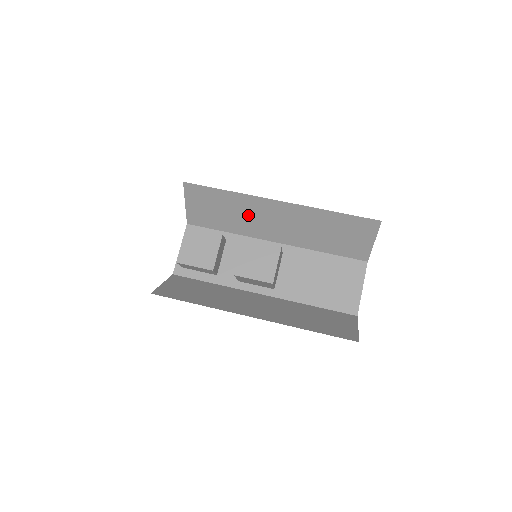
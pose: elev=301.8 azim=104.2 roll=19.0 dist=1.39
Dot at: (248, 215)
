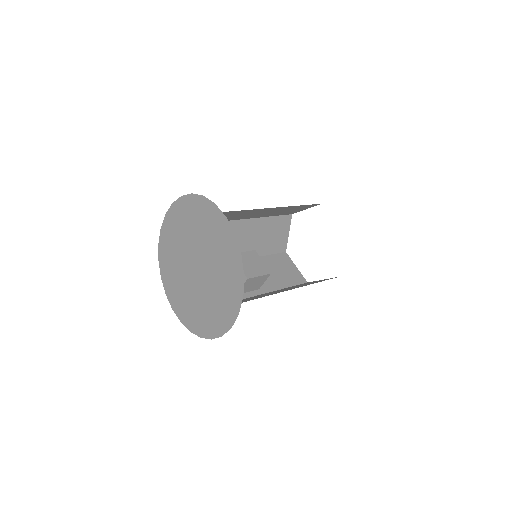
Dot at: occluded
